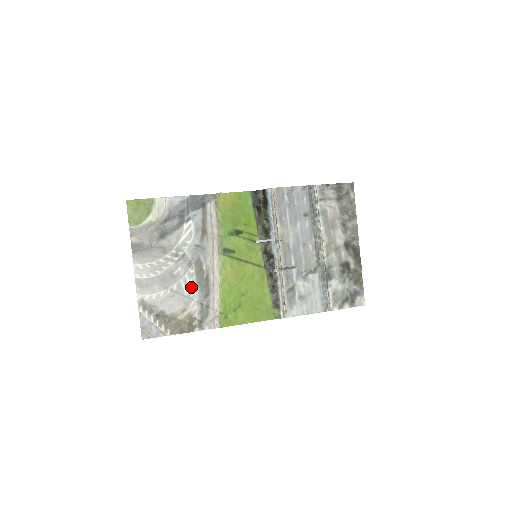
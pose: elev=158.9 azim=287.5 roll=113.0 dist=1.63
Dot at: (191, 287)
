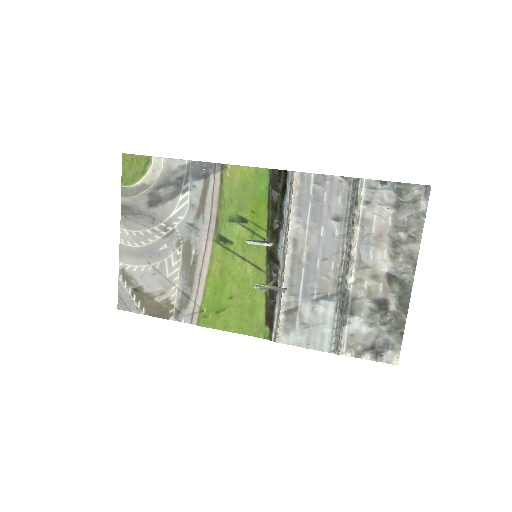
Dot at: (175, 270)
